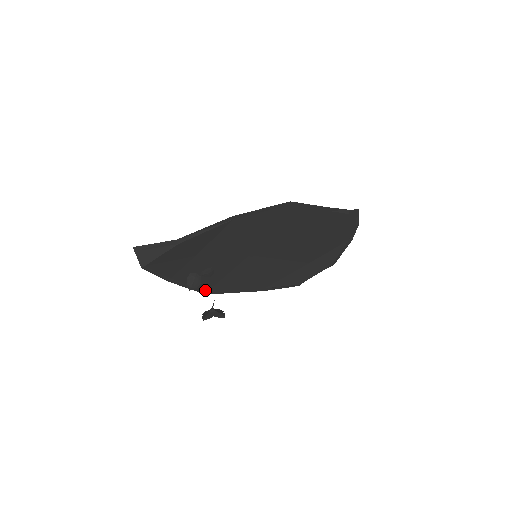
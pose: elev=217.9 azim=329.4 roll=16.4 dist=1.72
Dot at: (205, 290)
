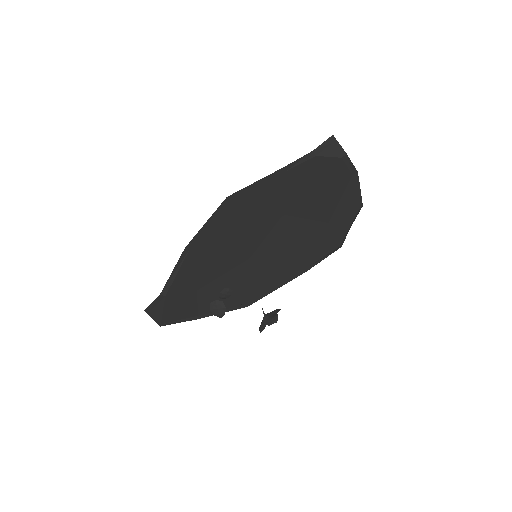
Dot at: (243, 304)
